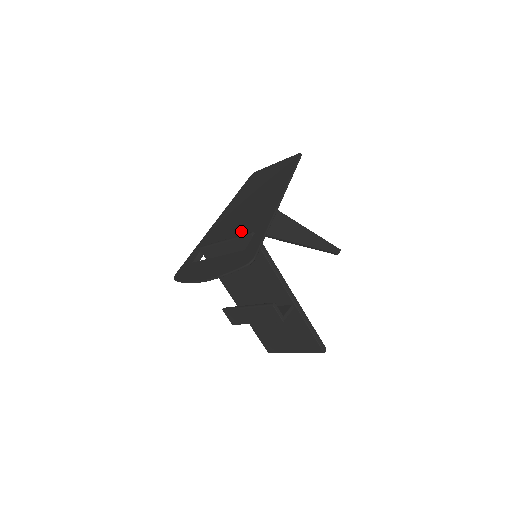
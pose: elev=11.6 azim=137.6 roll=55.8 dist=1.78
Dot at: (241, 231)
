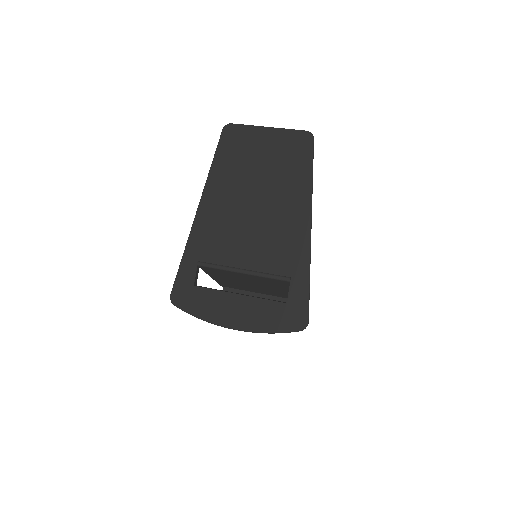
Dot at: (264, 262)
